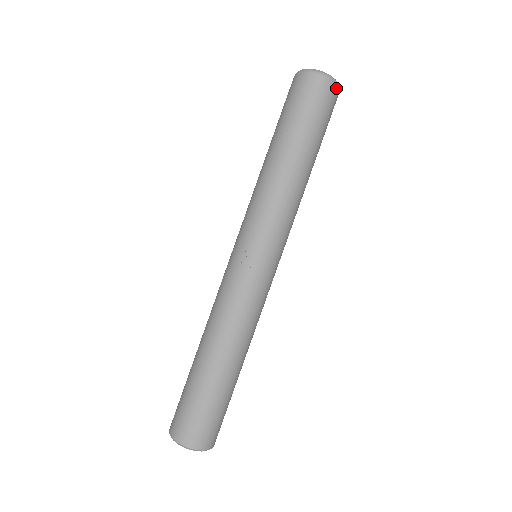
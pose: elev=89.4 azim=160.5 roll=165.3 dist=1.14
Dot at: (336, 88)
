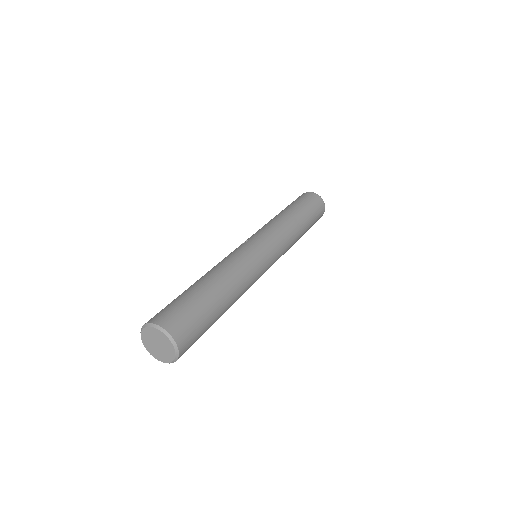
Dot at: (318, 196)
